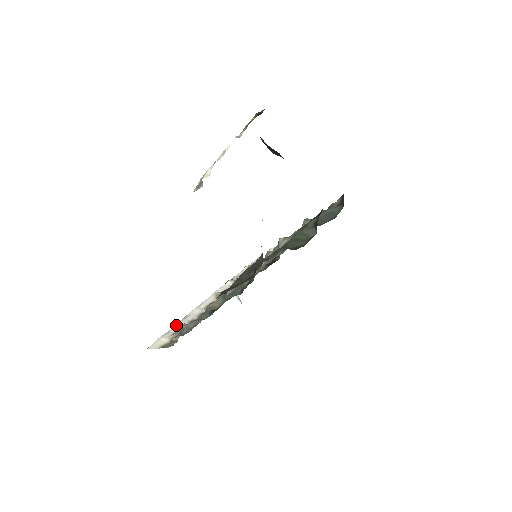
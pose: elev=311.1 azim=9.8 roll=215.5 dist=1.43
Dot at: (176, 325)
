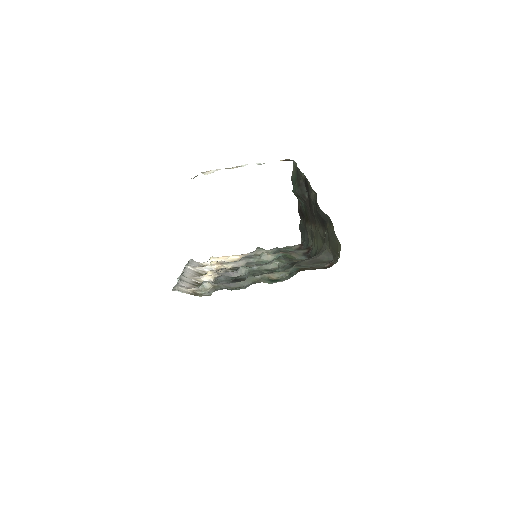
Dot at: (181, 282)
